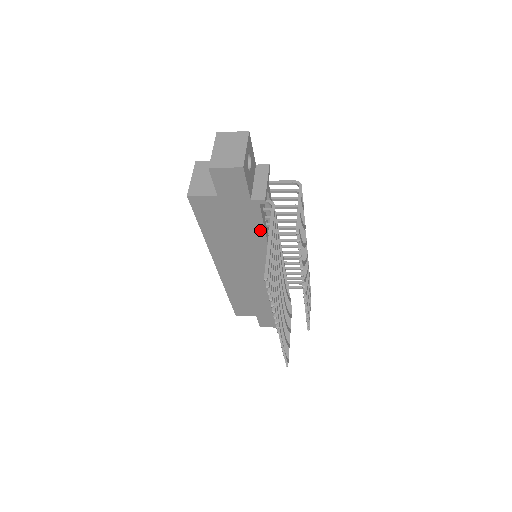
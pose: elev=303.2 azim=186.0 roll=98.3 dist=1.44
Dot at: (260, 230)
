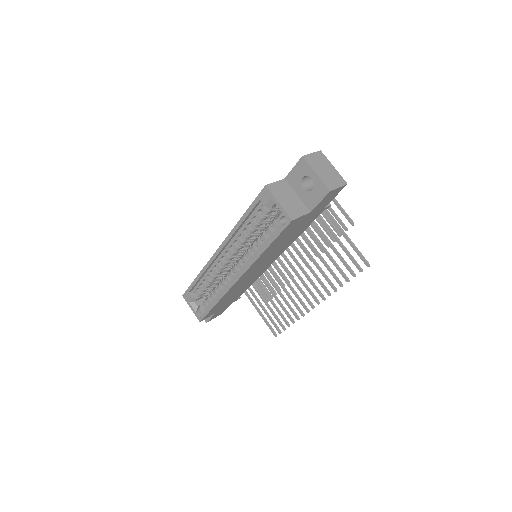
Dot at: (302, 231)
